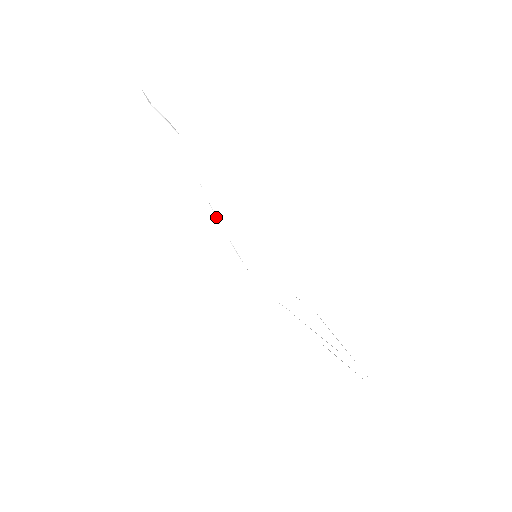
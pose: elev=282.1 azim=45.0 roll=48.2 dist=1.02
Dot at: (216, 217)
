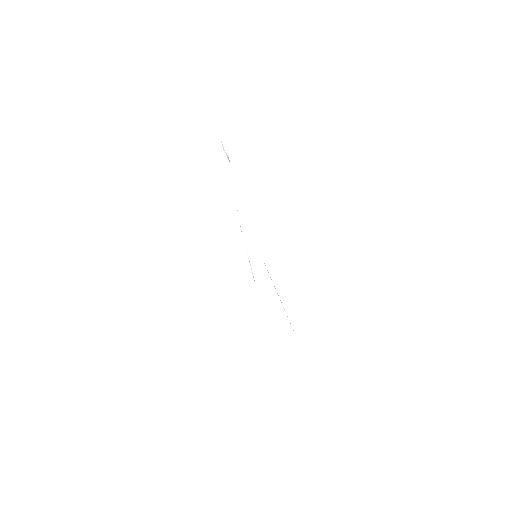
Dot at: (242, 233)
